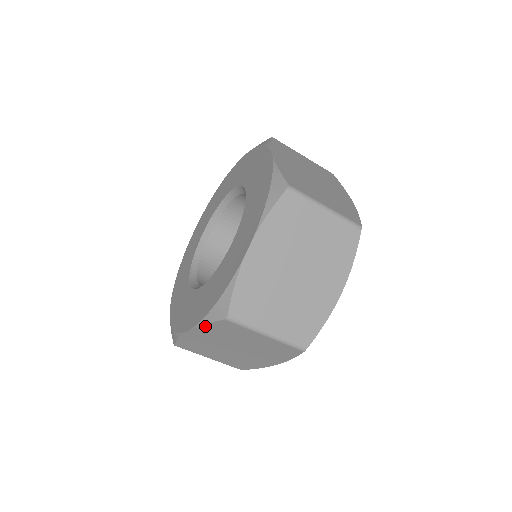
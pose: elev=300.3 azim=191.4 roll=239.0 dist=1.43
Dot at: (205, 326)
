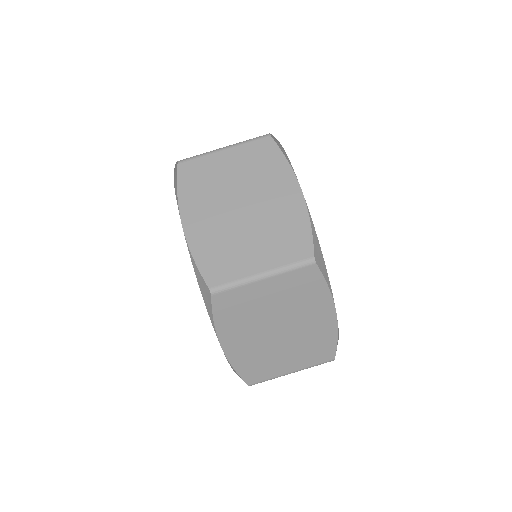
Dot at: occluded
